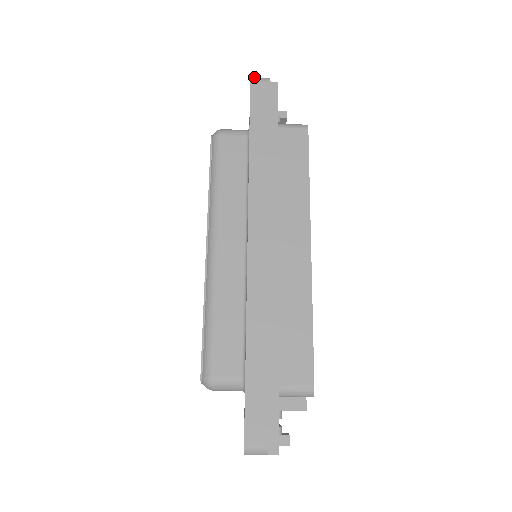
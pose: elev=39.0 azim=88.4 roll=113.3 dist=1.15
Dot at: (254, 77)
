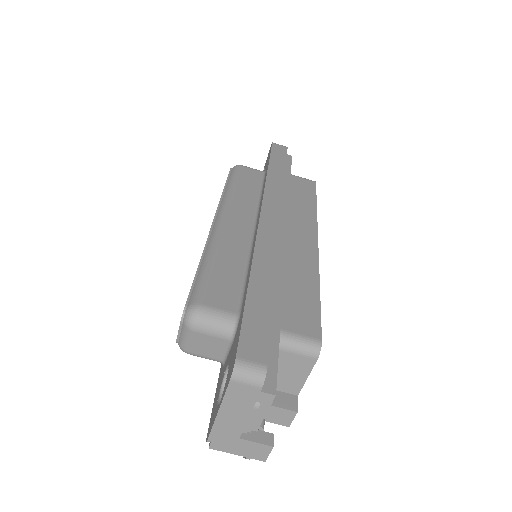
Dot at: occluded
